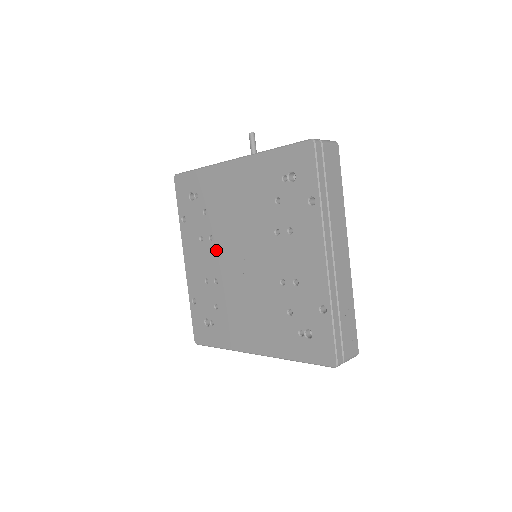
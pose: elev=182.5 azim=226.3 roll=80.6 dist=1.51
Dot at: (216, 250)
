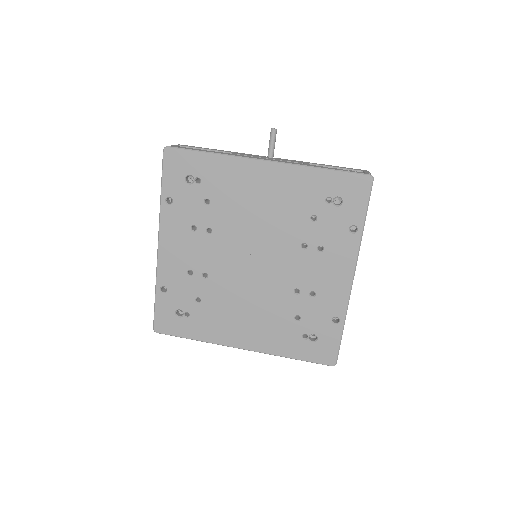
Dot at: (214, 245)
